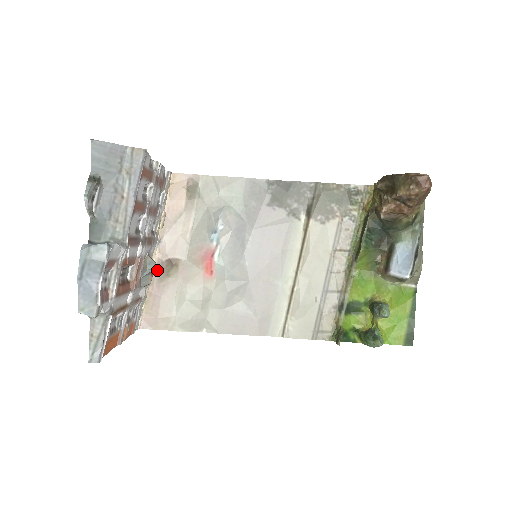
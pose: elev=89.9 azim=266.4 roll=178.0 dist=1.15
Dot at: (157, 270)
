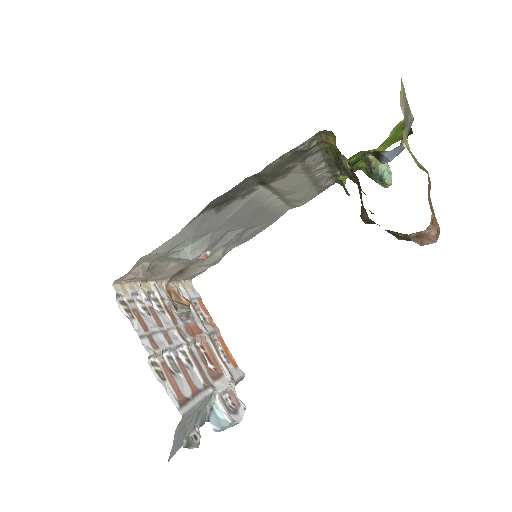
Dot at: (172, 279)
